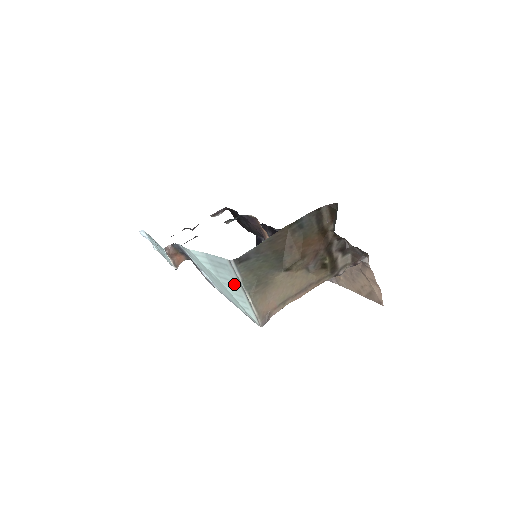
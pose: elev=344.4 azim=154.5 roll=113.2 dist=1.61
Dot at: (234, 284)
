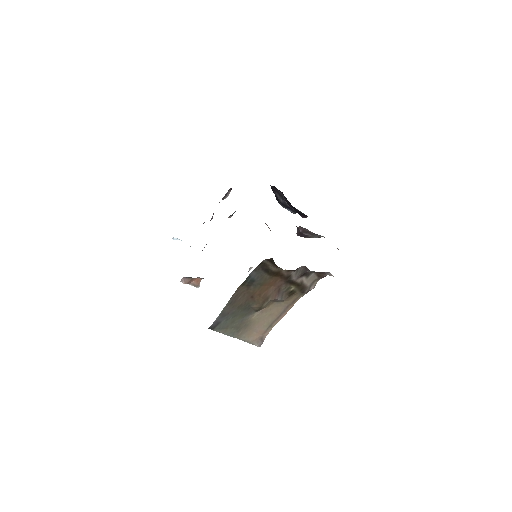
Dot at: occluded
